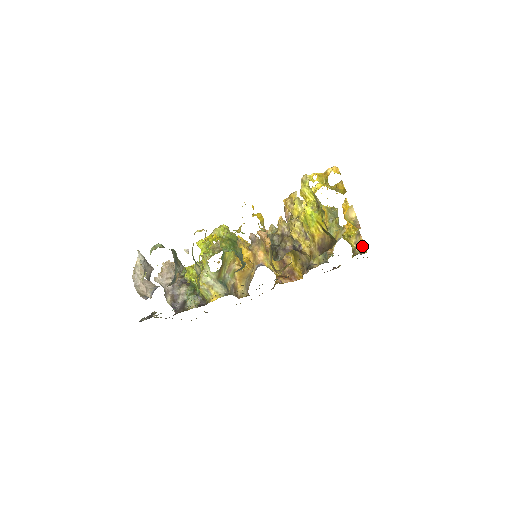
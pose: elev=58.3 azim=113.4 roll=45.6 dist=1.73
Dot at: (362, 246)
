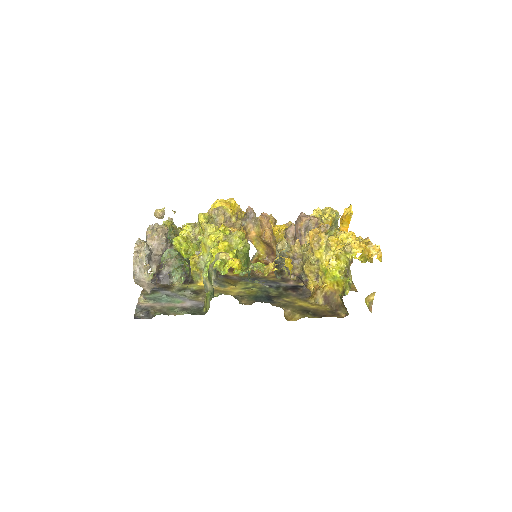
Dot at: occluded
